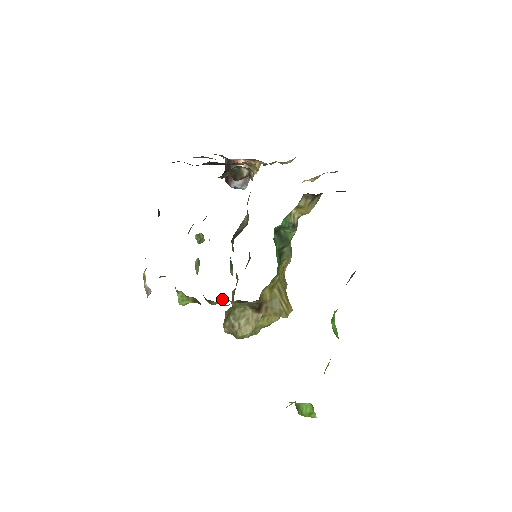
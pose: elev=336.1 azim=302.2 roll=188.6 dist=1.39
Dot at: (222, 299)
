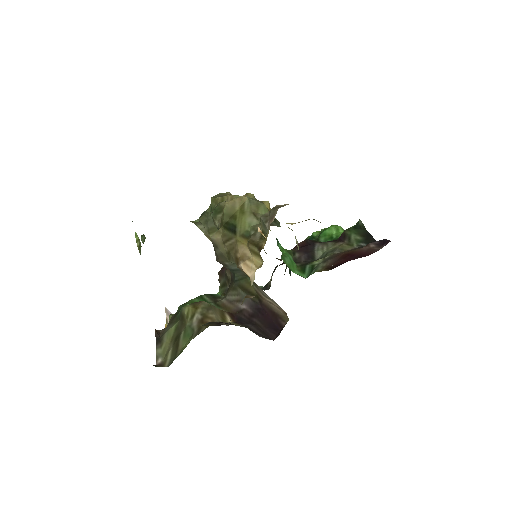
Dot at: occluded
